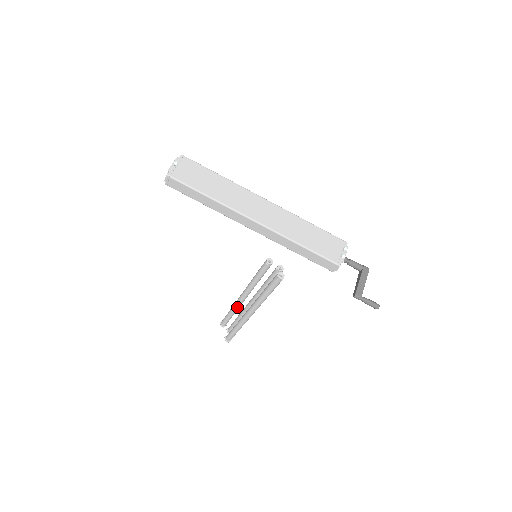
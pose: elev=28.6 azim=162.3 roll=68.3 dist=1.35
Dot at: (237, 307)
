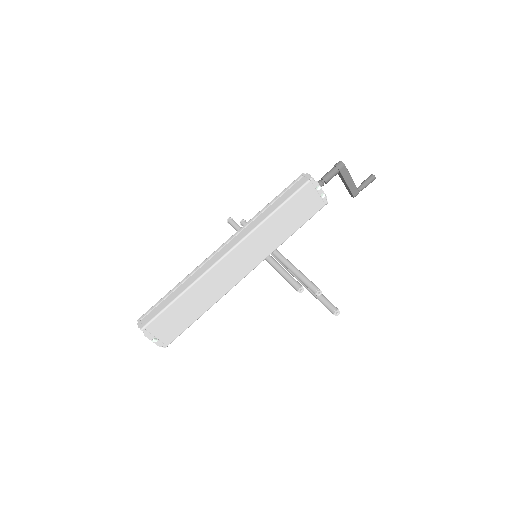
Dot at: occluded
